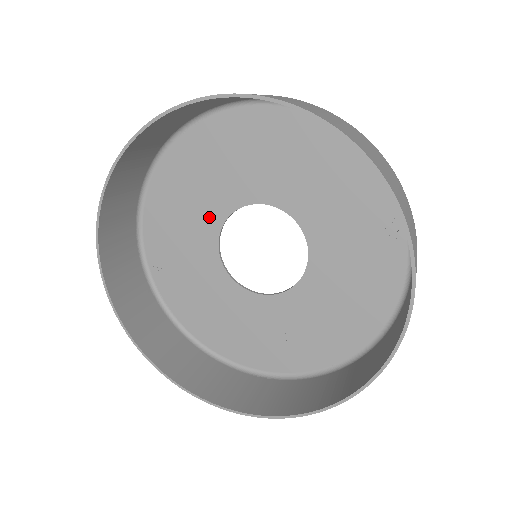
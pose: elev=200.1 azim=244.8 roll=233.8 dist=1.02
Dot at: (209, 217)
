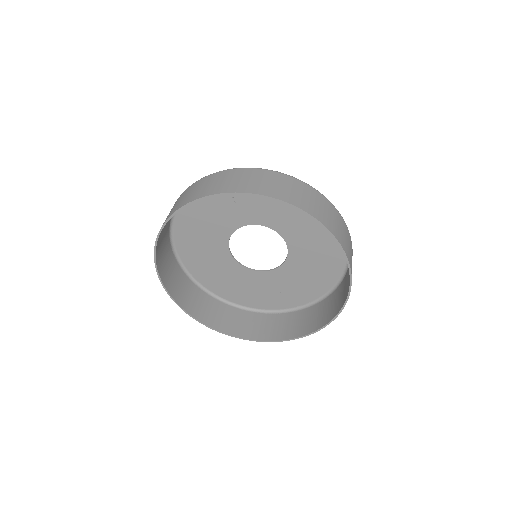
Dot at: (220, 234)
